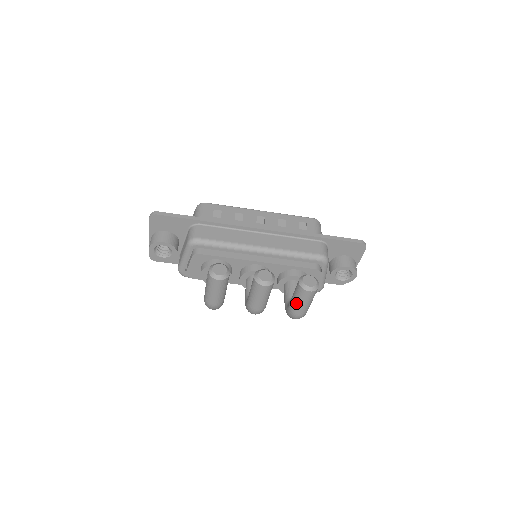
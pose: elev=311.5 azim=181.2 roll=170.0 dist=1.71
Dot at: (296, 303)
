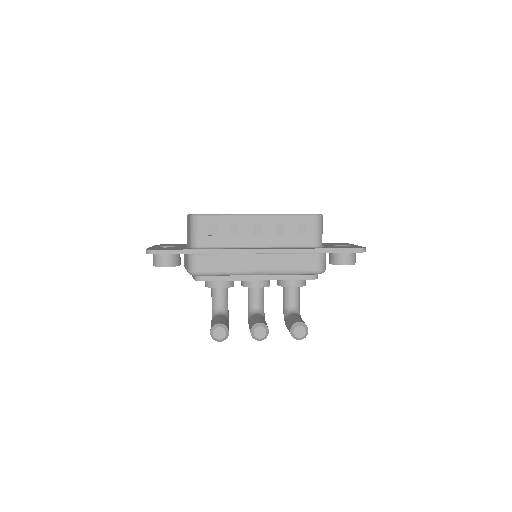
Dot at: occluded
